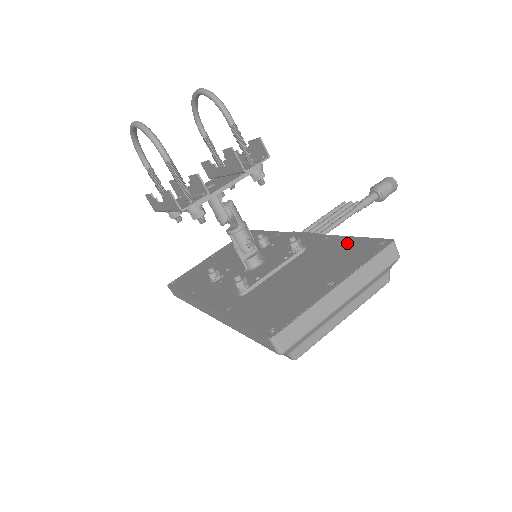
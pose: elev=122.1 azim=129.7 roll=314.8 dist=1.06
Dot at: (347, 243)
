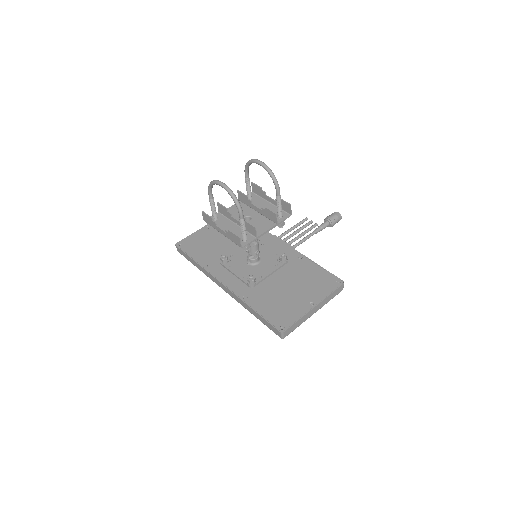
Dot at: (316, 270)
